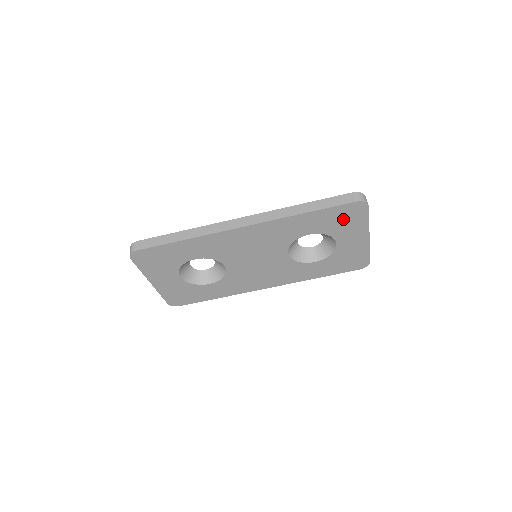
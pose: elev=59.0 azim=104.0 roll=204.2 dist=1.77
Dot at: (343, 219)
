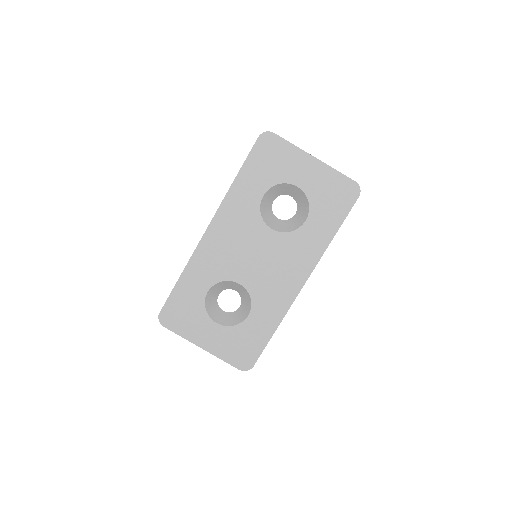
Dot at: (270, 160)
